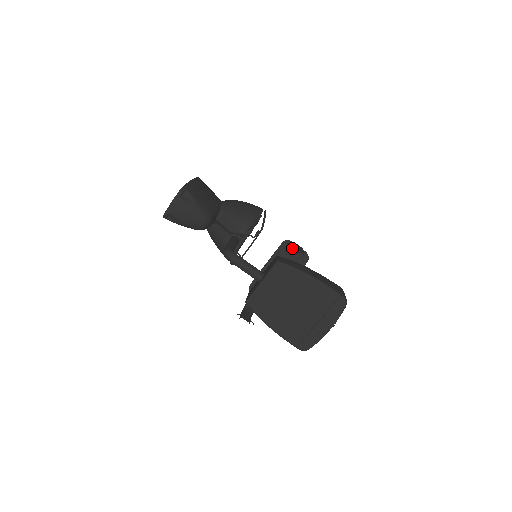
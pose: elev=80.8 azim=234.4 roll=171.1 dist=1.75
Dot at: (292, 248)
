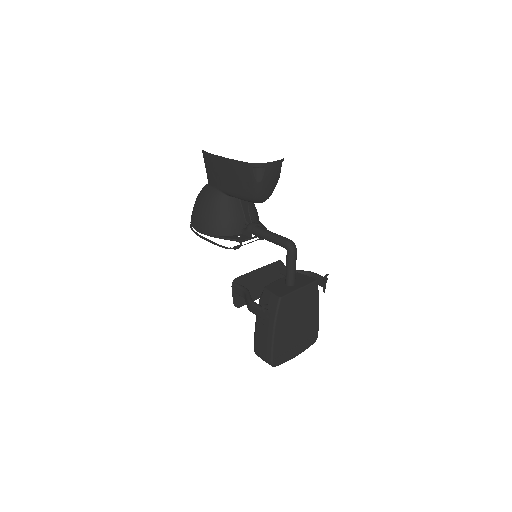
Dot at: (306, 274)
